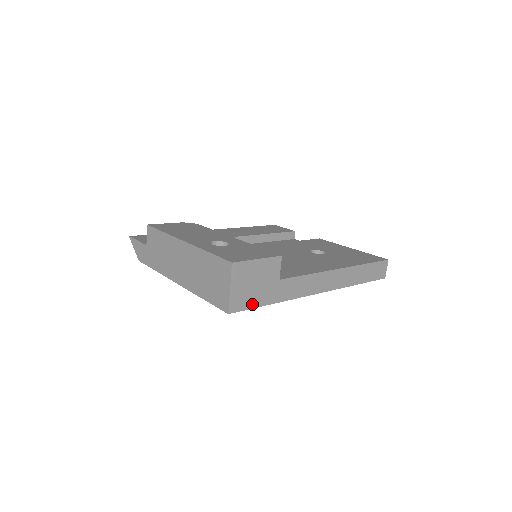
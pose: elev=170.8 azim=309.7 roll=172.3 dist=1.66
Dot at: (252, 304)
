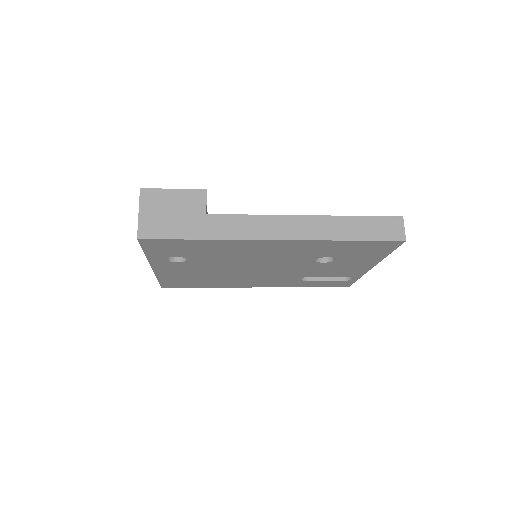
Dot at: (169, 234)
